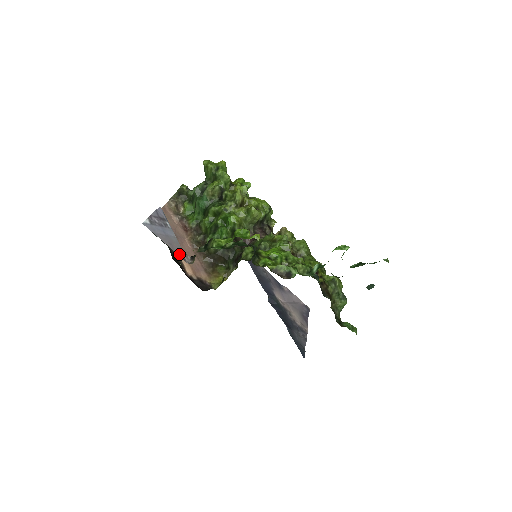
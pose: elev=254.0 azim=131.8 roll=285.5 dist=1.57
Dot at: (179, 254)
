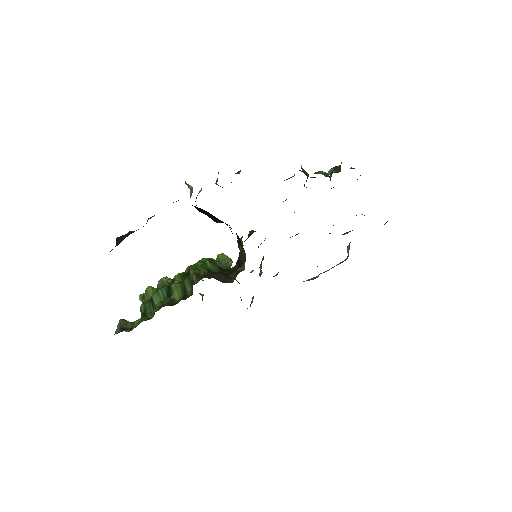
Dot at: occluded
